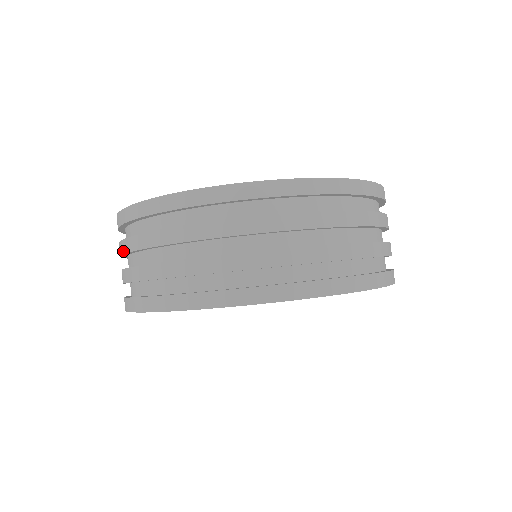
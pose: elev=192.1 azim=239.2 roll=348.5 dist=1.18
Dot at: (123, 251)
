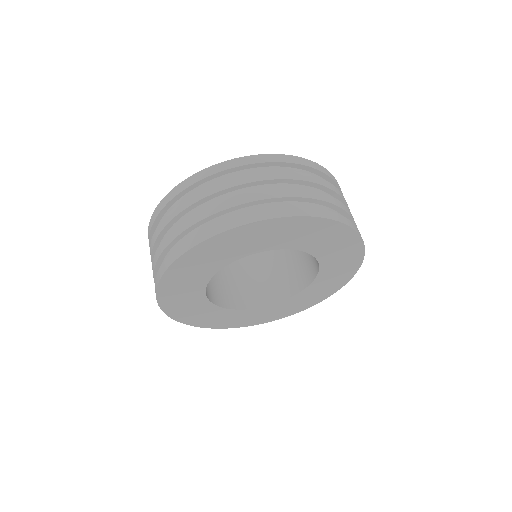
Dot at: (157, 235)
